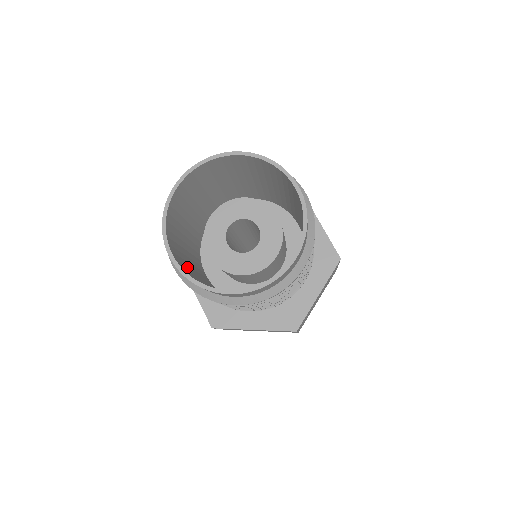
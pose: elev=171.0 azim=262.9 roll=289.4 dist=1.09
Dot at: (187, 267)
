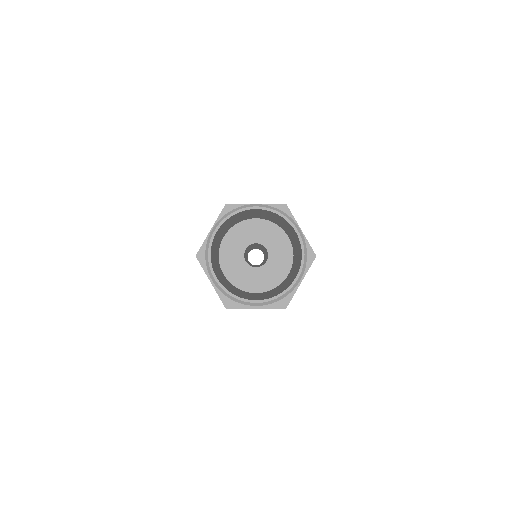
Dot at: (222, 281)
